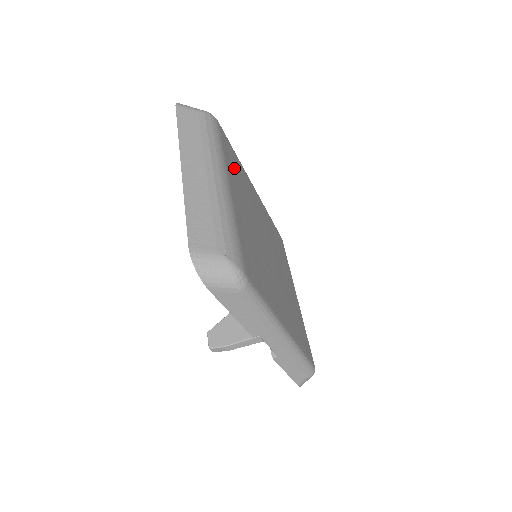
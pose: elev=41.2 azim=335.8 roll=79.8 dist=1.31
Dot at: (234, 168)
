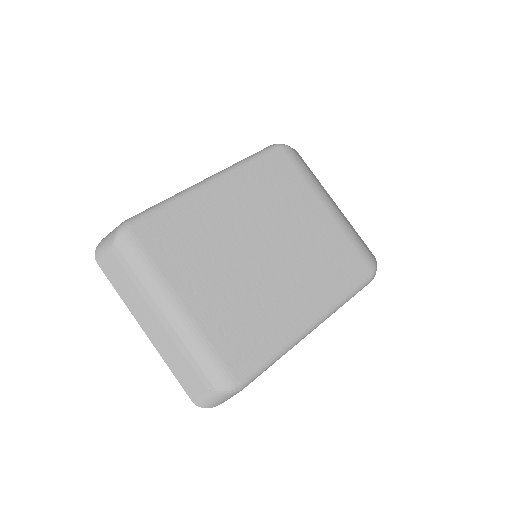
Dot at: (175, 247)
